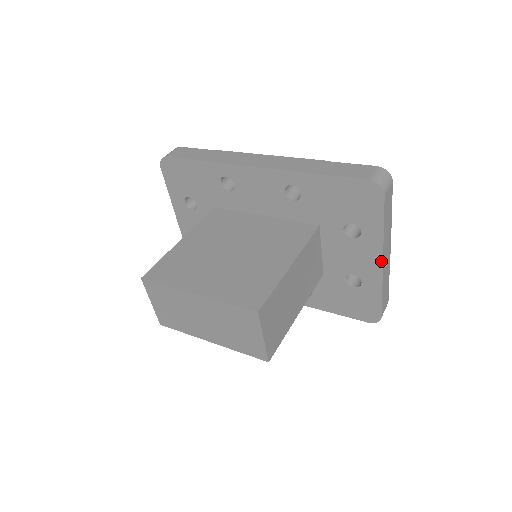
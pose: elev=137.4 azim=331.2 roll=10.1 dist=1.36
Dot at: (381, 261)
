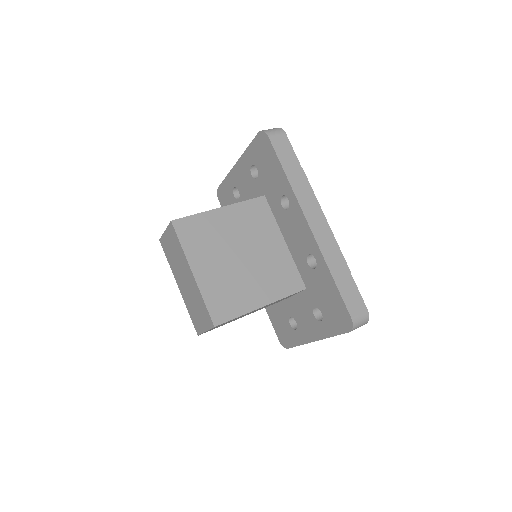
Dot at: (315, 340)
